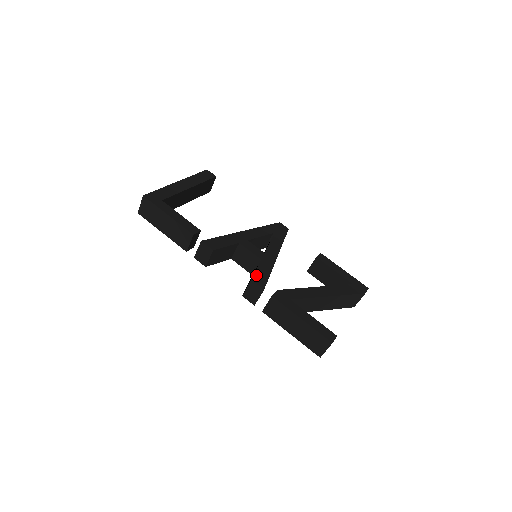
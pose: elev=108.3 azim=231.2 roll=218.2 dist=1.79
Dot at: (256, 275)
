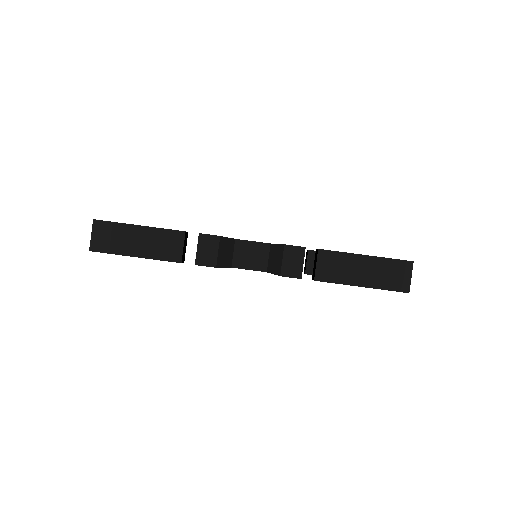
Dot at: occluded
